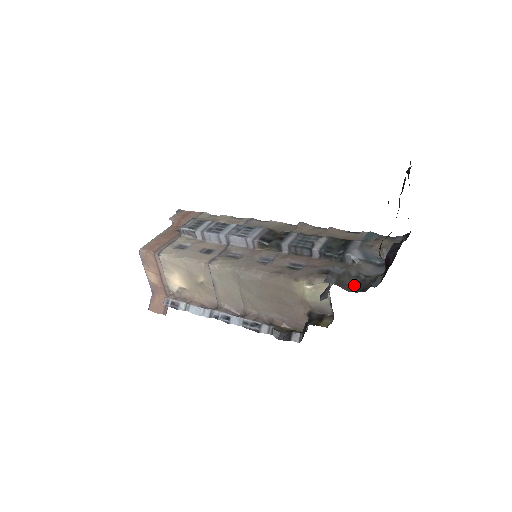
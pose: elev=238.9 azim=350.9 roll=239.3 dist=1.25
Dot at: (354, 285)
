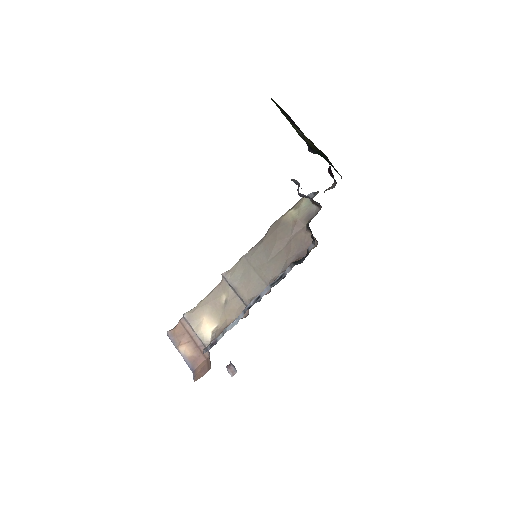
Dot at: occluded
